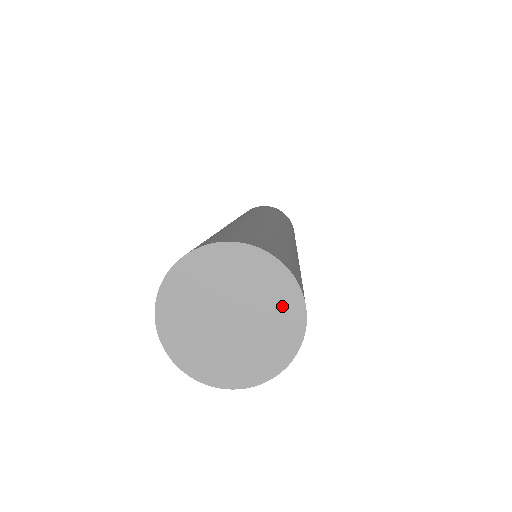
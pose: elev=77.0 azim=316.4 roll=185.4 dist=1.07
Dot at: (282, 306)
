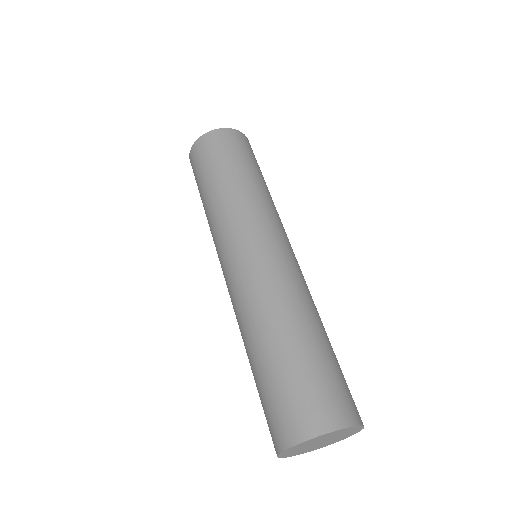
Dot at: (349, 431)
